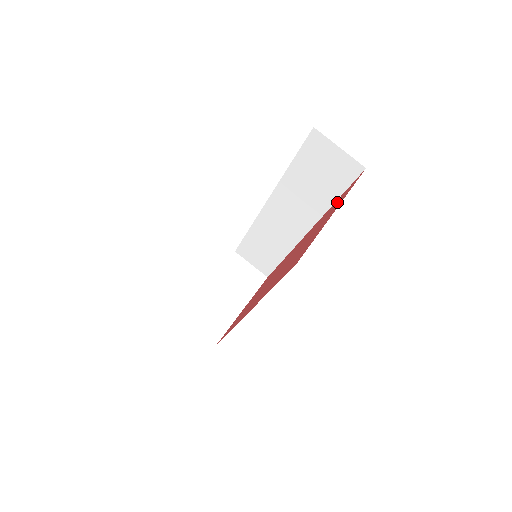
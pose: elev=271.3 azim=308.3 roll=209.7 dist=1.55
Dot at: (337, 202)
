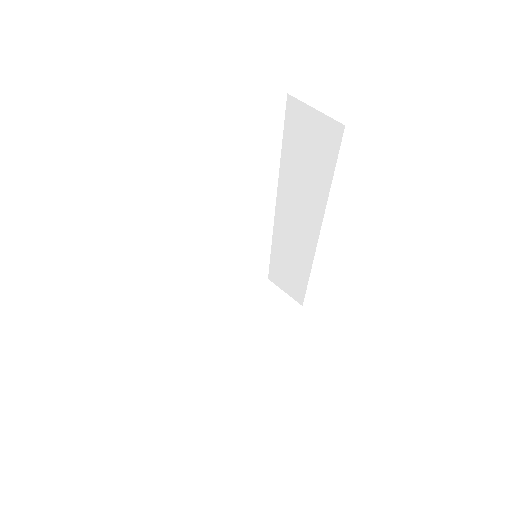
Dot at: occluded
